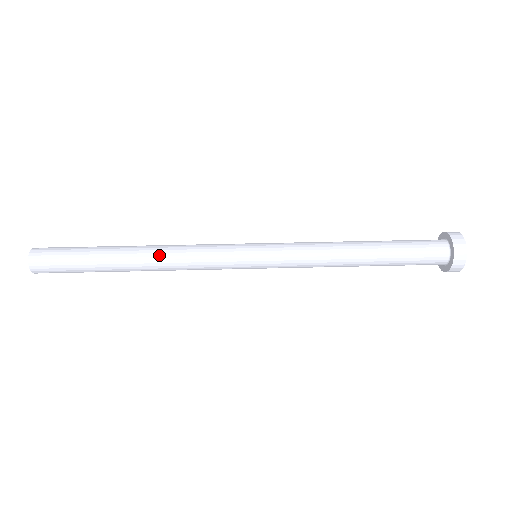
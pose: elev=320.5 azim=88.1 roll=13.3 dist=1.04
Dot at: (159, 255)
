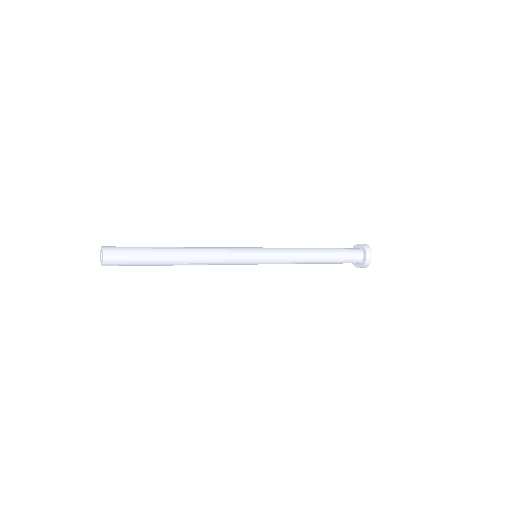
Dot at: (196, 247)
